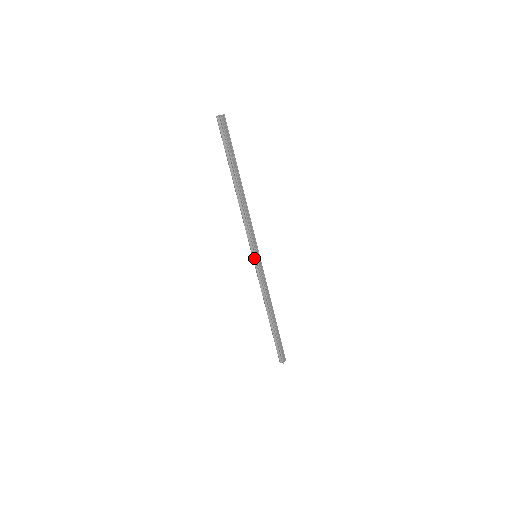
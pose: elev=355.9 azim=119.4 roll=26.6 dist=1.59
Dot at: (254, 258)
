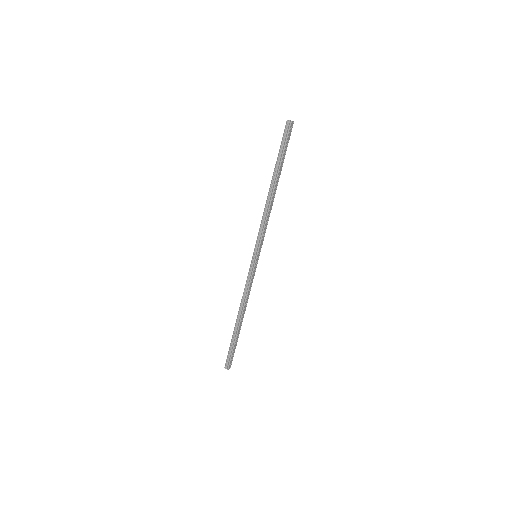
Dot at: (254, 257)
